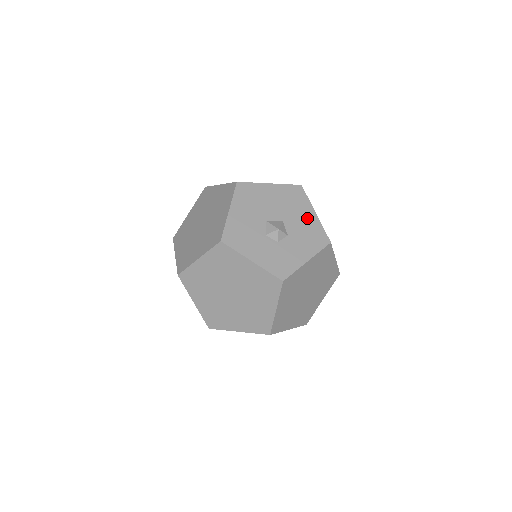
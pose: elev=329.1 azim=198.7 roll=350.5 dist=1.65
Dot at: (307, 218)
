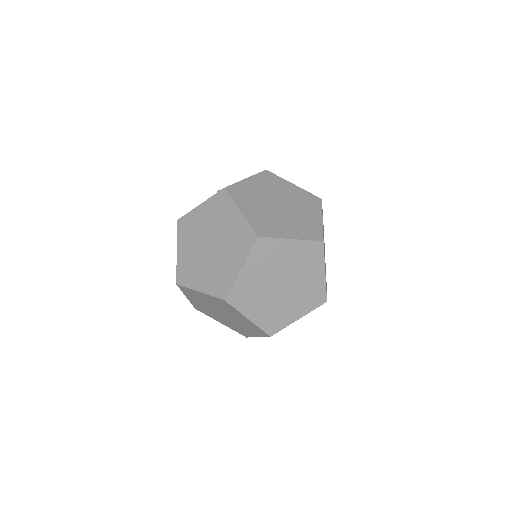
Dot at: occluded
